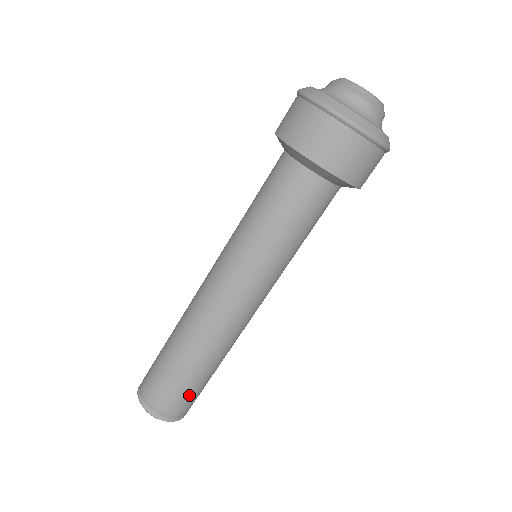
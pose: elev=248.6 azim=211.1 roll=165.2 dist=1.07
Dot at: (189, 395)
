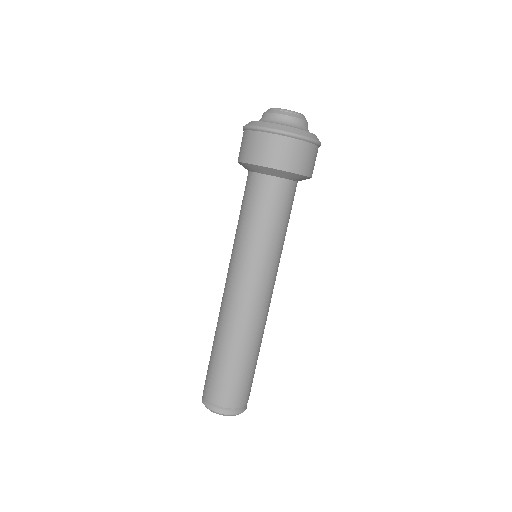
Dot at: occluded
